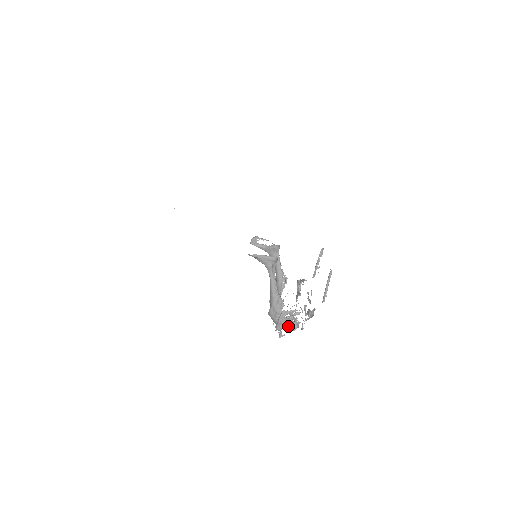
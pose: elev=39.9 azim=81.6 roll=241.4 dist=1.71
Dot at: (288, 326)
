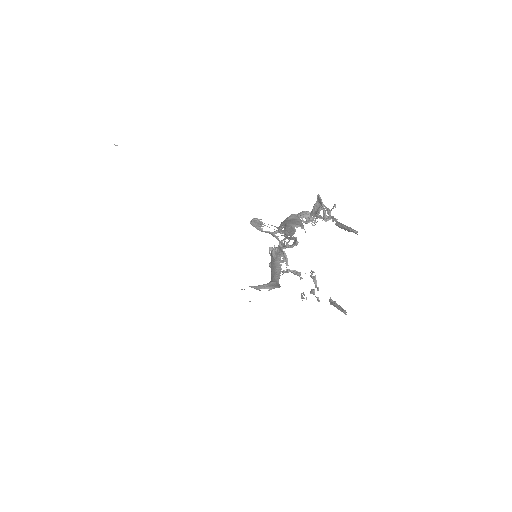
Dot at: occluded
